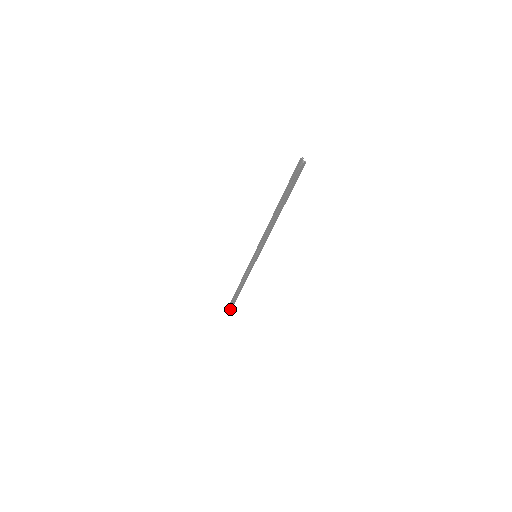
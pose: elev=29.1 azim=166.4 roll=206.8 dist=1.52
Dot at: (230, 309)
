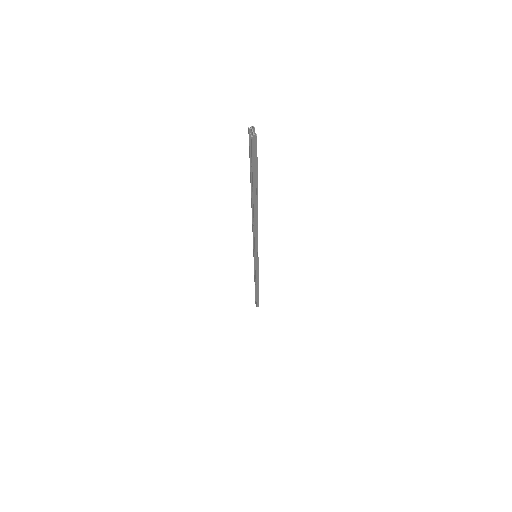
Dot at: (257, 305)
